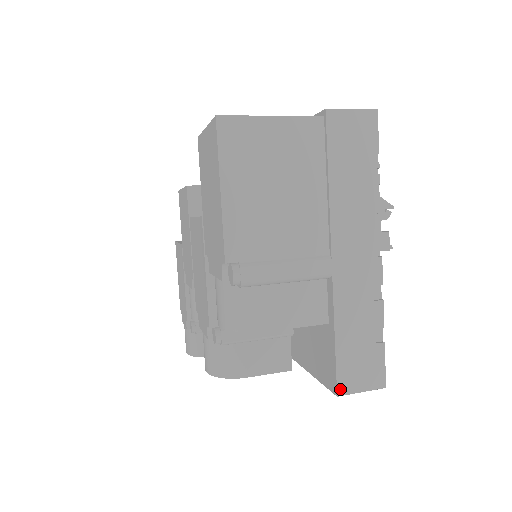
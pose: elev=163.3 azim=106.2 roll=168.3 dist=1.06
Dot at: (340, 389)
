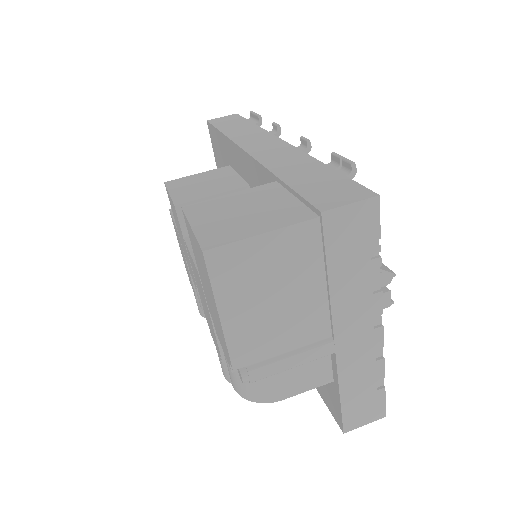
Dot at: (346, 428)
